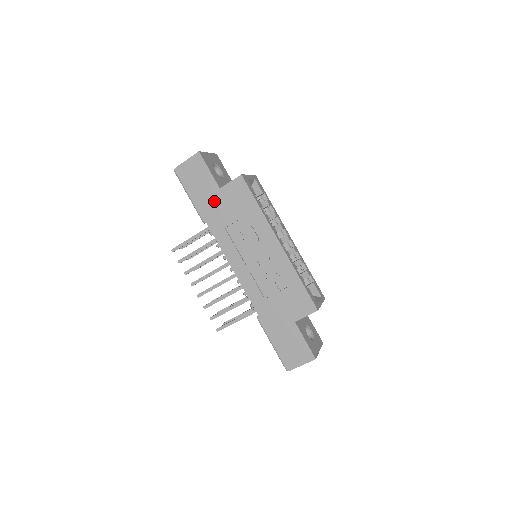
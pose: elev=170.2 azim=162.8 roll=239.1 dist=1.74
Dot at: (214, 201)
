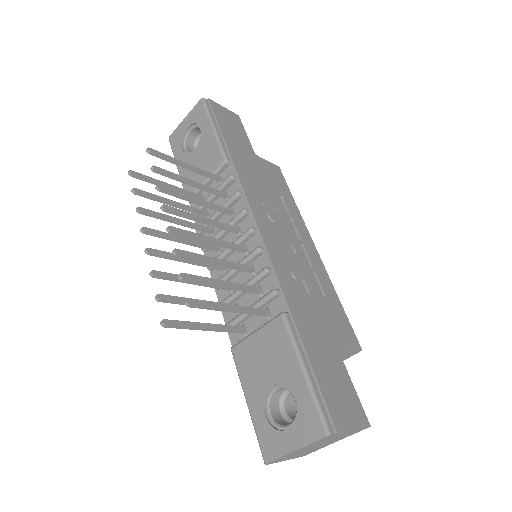
Dot at: (247, 156)
